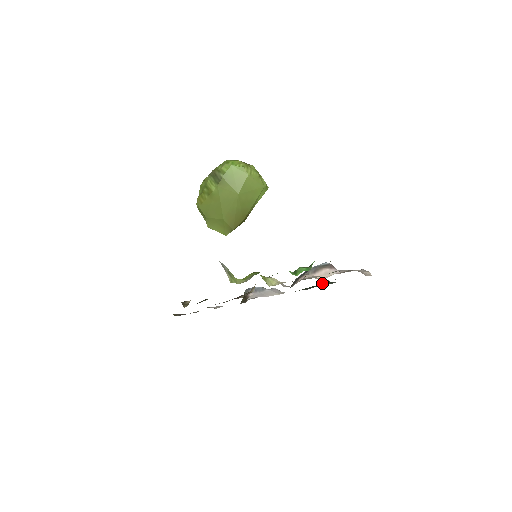
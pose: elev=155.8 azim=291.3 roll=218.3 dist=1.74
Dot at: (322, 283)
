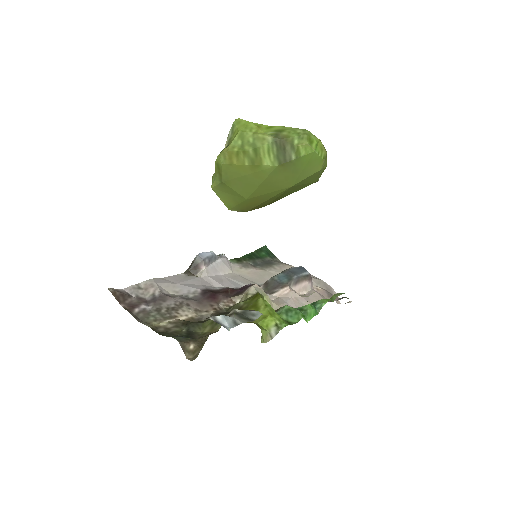
Dot at: (262, 249)
